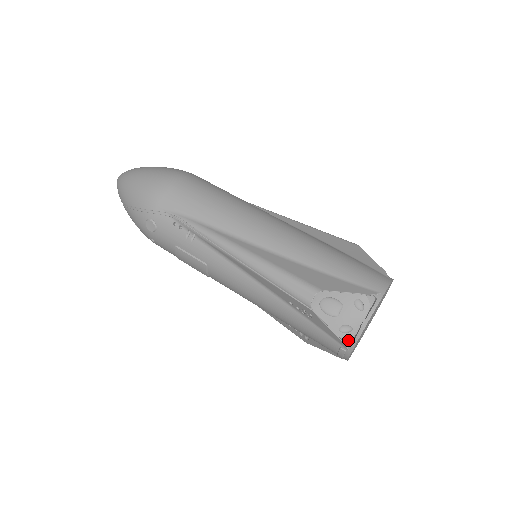
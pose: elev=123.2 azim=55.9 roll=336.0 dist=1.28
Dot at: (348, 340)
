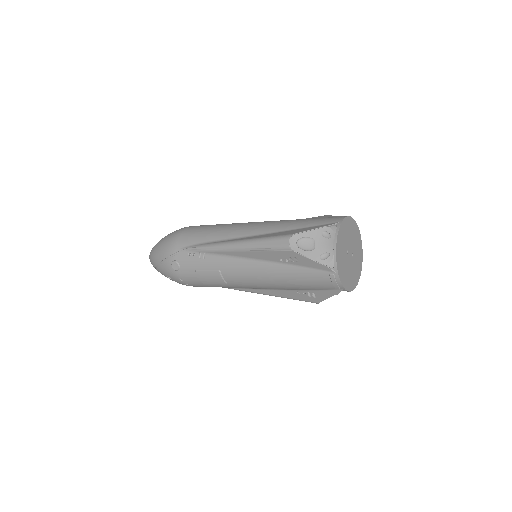
Dot at: (331, 264)
